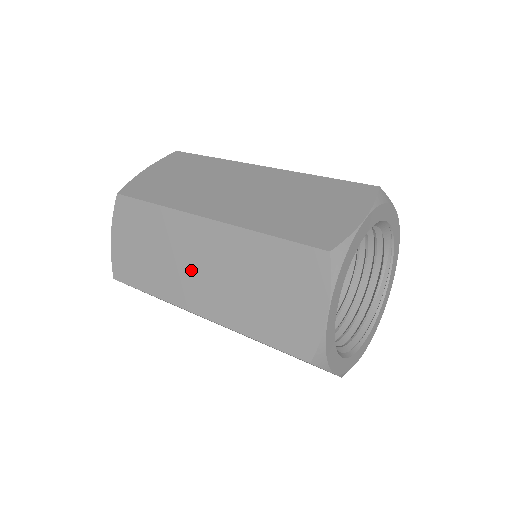
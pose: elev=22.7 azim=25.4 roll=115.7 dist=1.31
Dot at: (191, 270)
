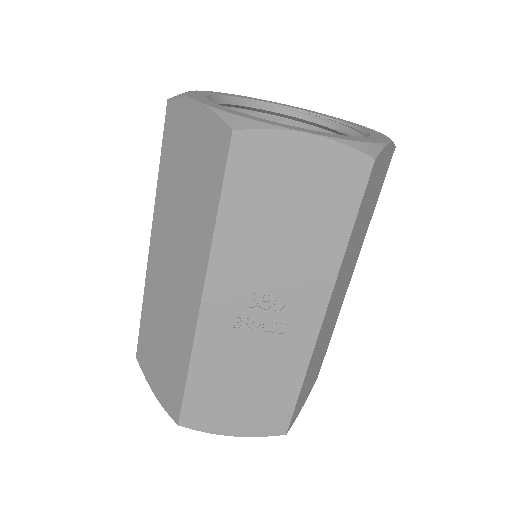
Dot at: (174, 287)
